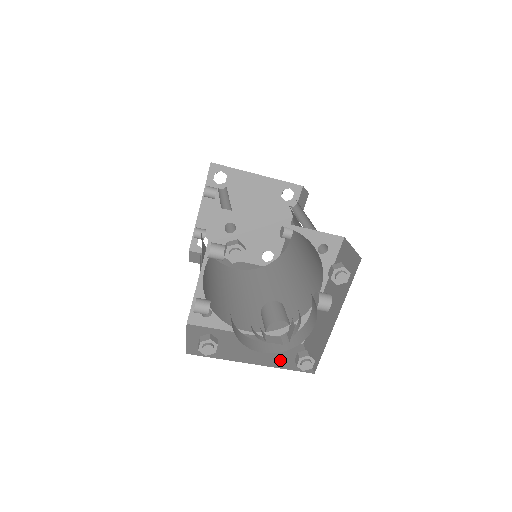
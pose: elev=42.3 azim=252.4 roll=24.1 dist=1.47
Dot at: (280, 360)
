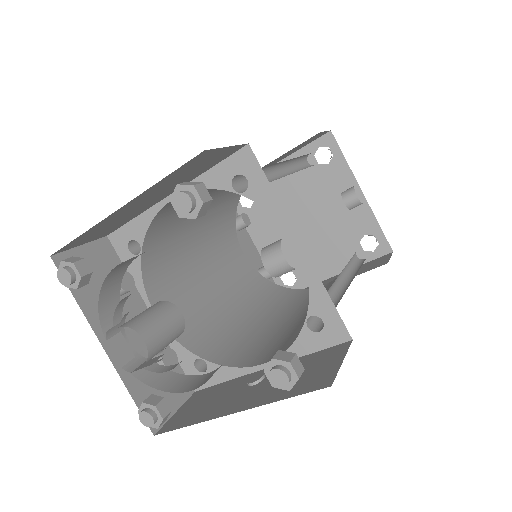
Dot at: occluded
